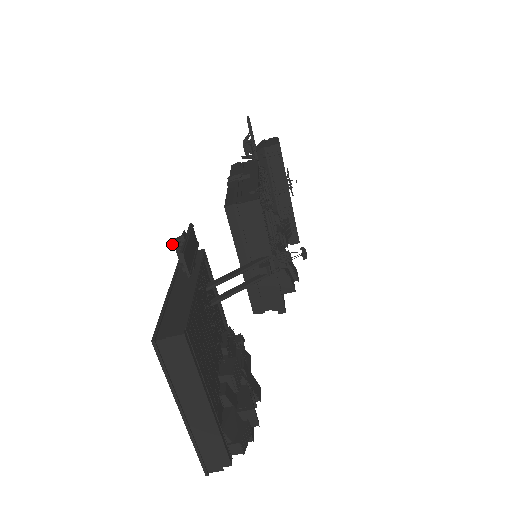
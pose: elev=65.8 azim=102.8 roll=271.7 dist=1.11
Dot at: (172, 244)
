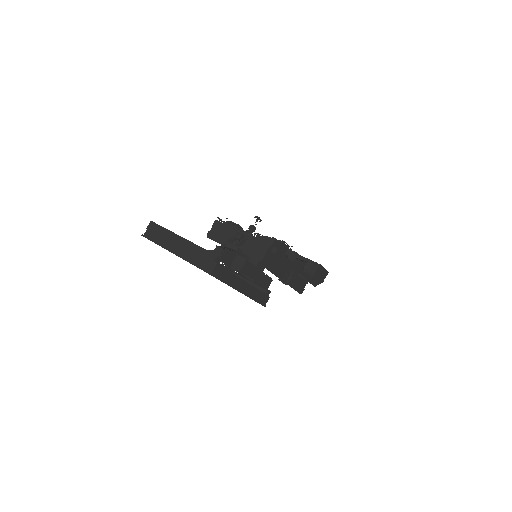
Dot at: occluded
